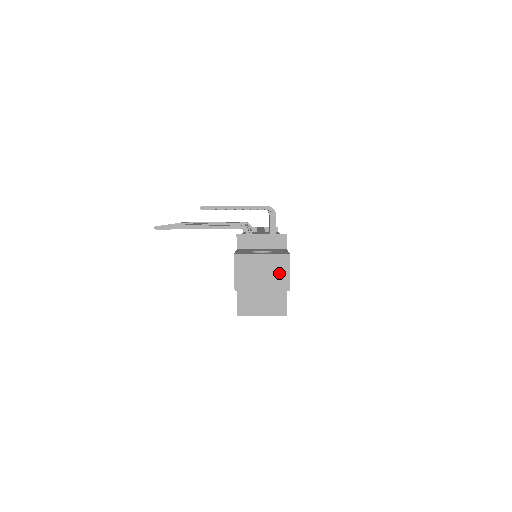
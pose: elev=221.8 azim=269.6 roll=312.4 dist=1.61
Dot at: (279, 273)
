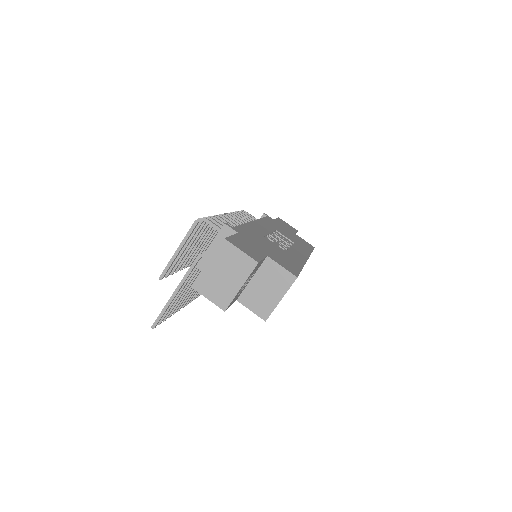
Dot at: (235, 261)
